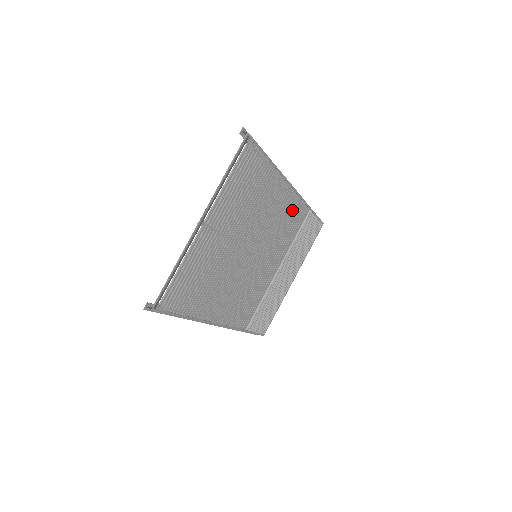
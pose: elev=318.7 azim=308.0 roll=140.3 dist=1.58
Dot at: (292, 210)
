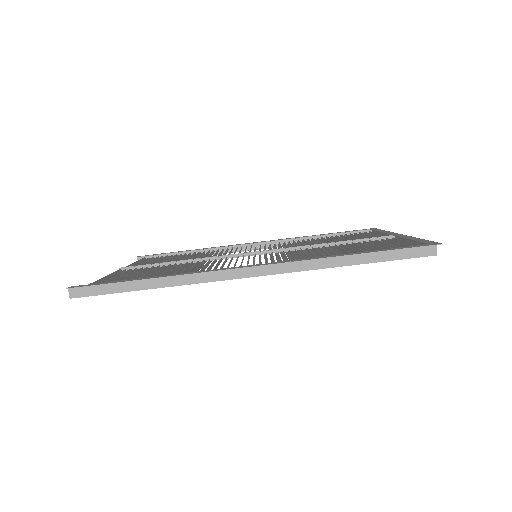
Dot at: occluded
